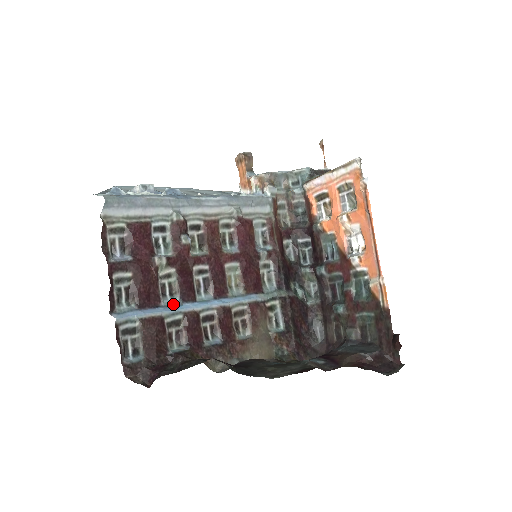
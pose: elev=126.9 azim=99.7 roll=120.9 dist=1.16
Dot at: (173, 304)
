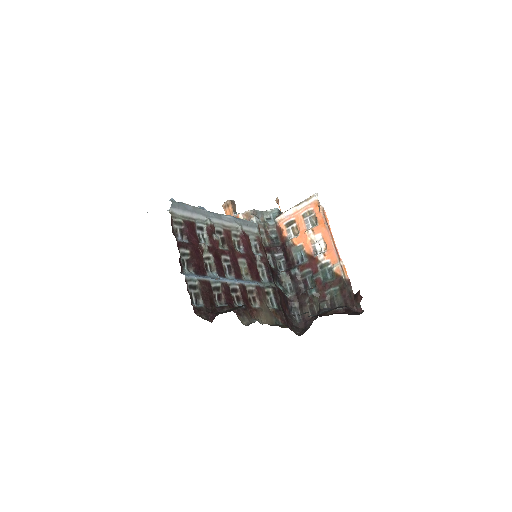
Dot at: (213, 277)
